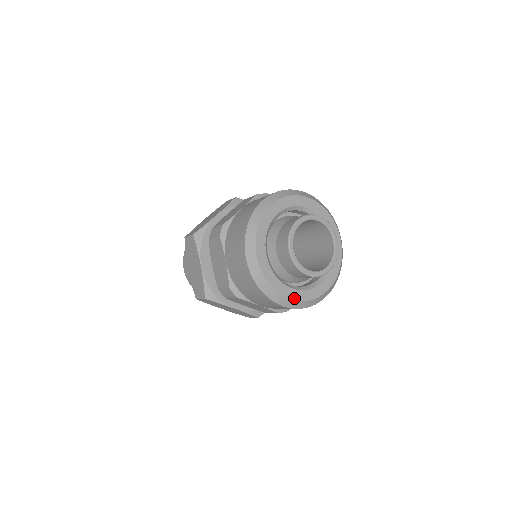
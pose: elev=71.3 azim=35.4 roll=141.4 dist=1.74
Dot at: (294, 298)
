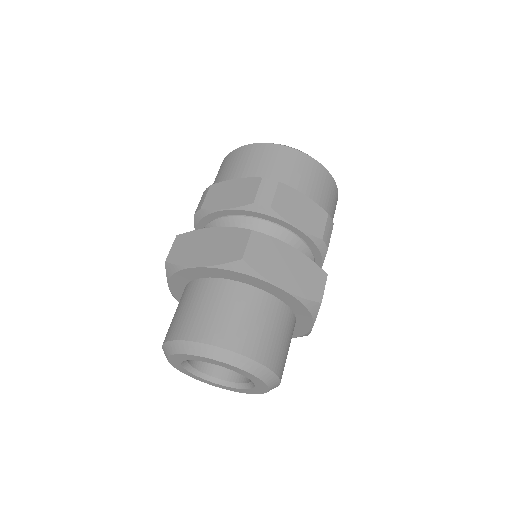
Dot at: occluded
